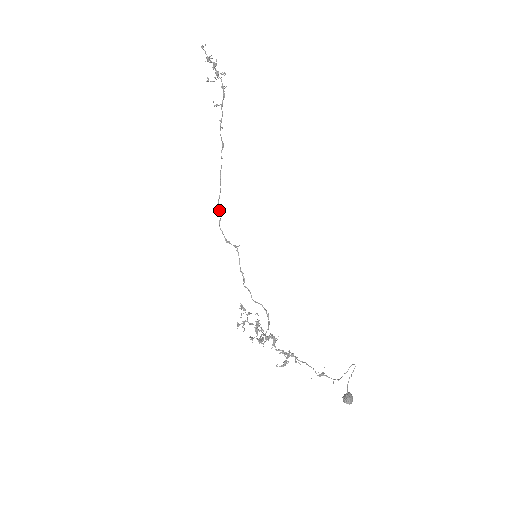
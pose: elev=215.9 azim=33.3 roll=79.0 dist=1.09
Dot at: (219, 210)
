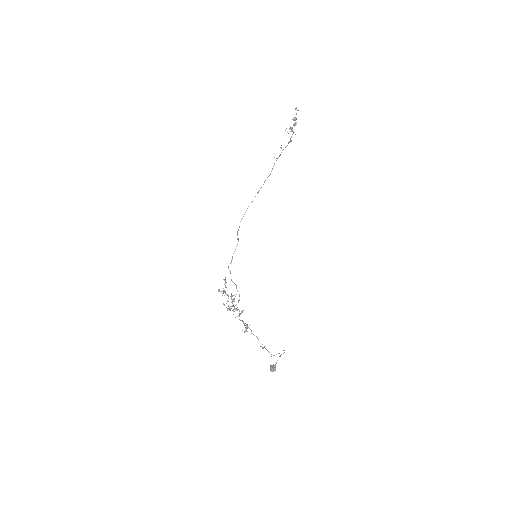
Dot at: occluded
